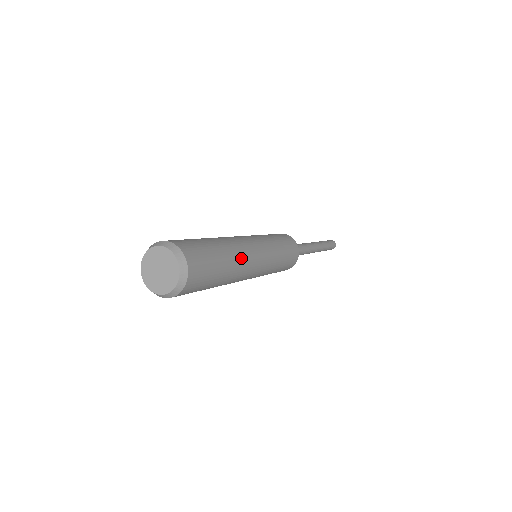
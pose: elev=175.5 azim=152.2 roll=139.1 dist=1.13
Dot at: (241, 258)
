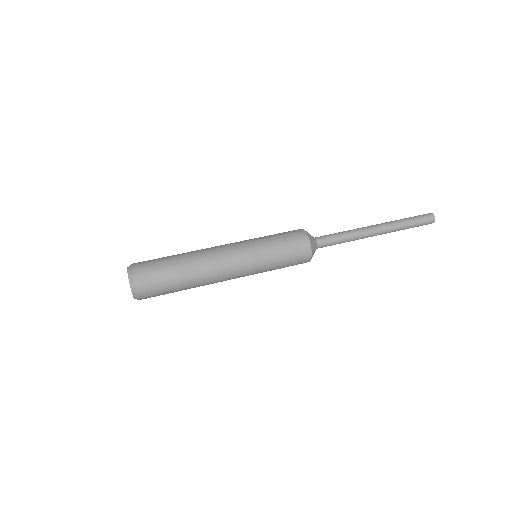
Dot at: (204, 270)
